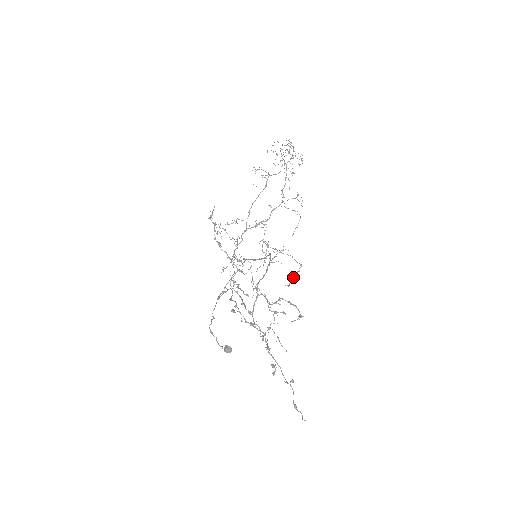
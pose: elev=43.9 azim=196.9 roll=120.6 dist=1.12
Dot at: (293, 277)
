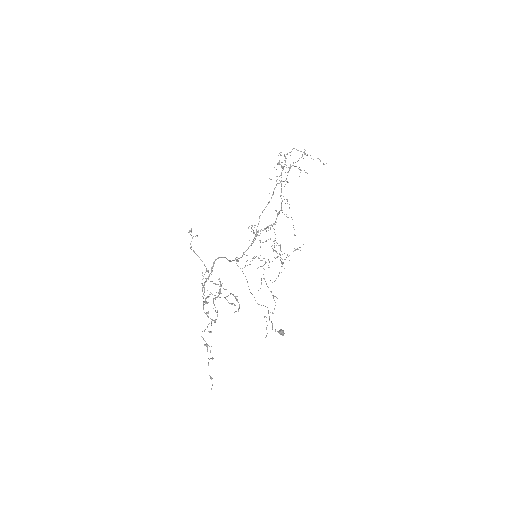
Dot at: occluded
